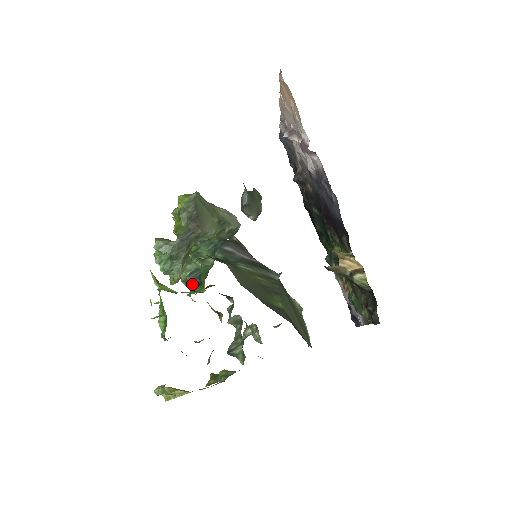
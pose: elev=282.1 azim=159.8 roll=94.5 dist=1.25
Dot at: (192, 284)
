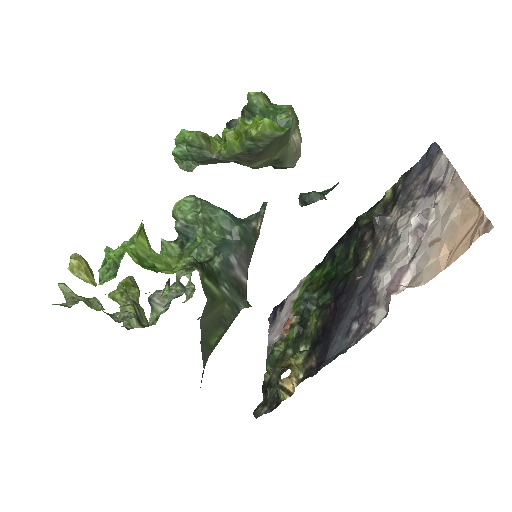
Dot at: occluded
